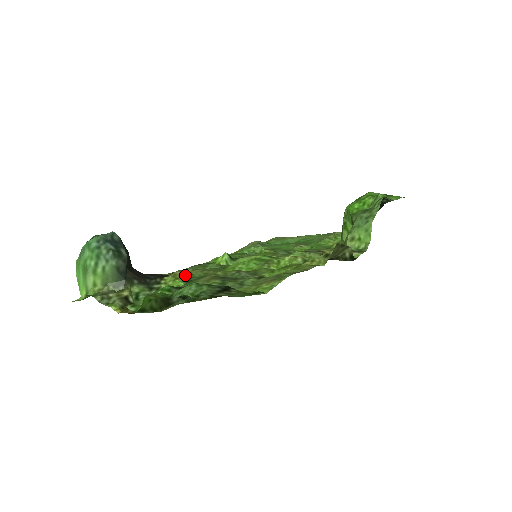
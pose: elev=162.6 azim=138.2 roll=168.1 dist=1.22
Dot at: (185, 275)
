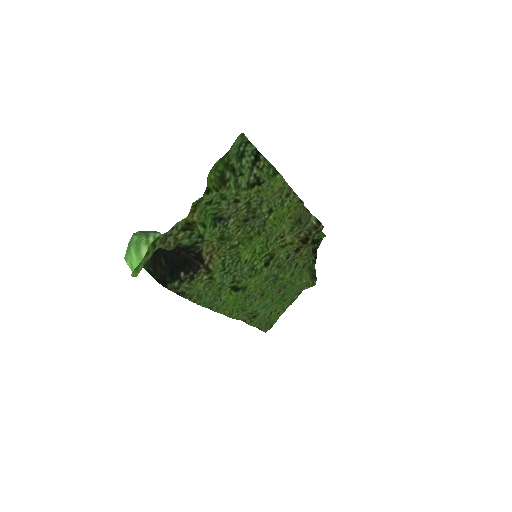
Dot at: (215, 247)
